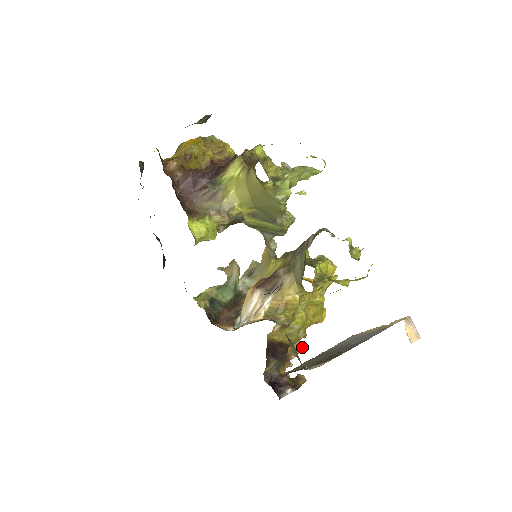
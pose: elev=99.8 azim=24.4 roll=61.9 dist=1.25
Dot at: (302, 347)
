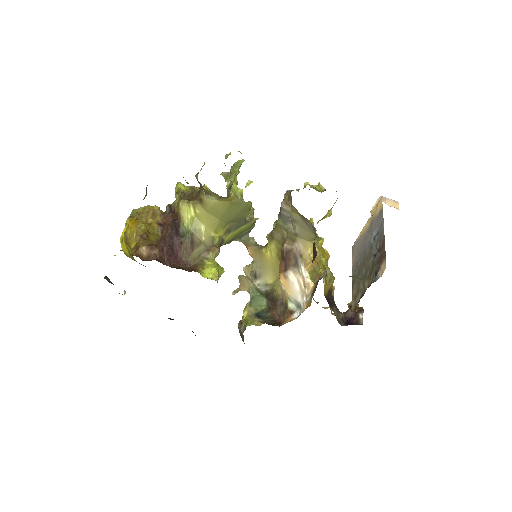
Dot at: occluded
